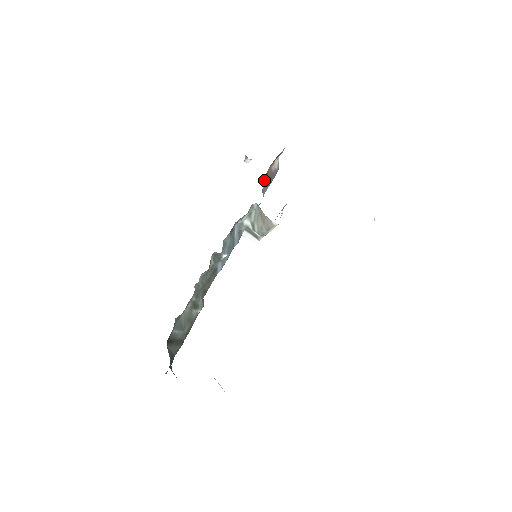
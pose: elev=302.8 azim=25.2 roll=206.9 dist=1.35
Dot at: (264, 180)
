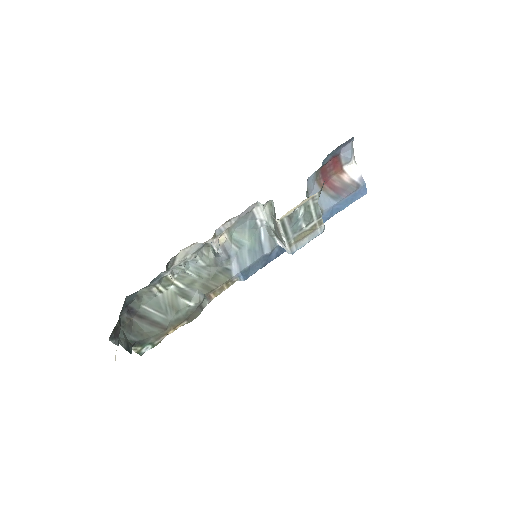
Dot at: (325, 189)
